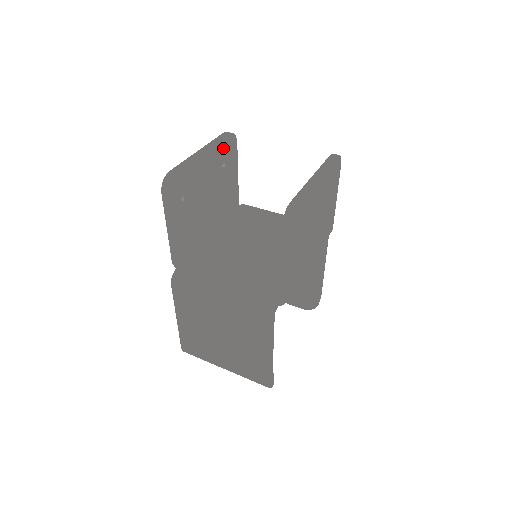
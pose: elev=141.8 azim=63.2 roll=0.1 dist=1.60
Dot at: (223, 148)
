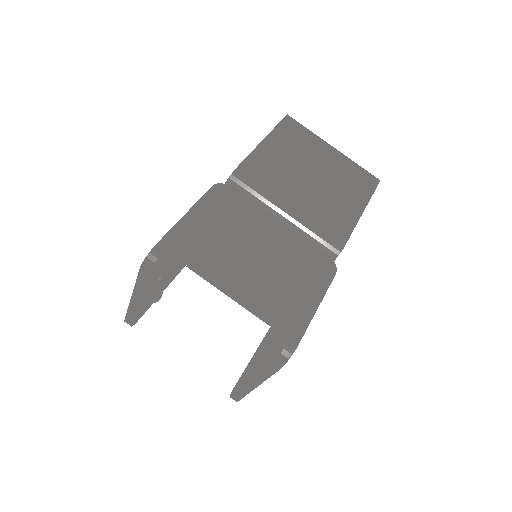
Dot at: (153, 274)
